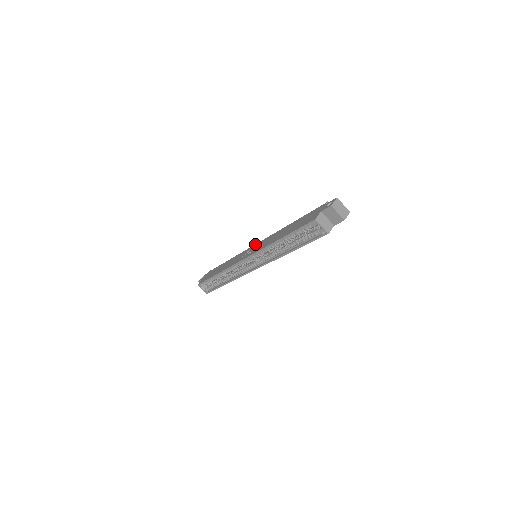
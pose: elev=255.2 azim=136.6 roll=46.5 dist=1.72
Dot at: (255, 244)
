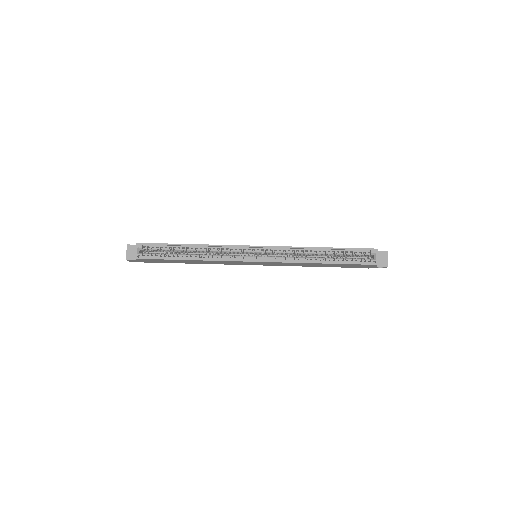
Dot at: occluded
